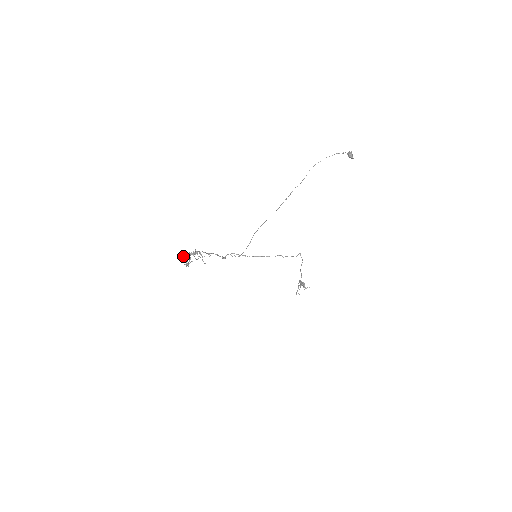
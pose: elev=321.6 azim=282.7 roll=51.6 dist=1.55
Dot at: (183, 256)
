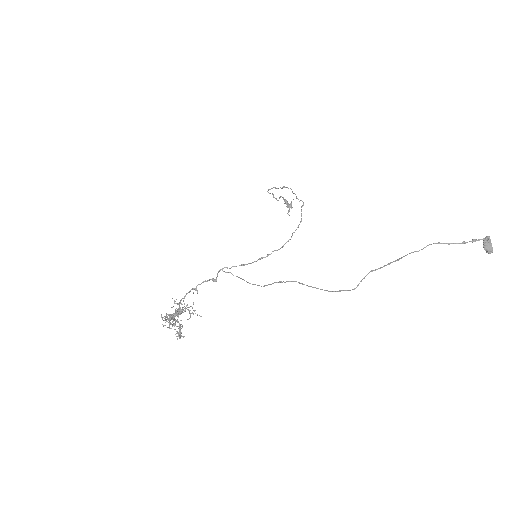
Dot at: (165, 319)
